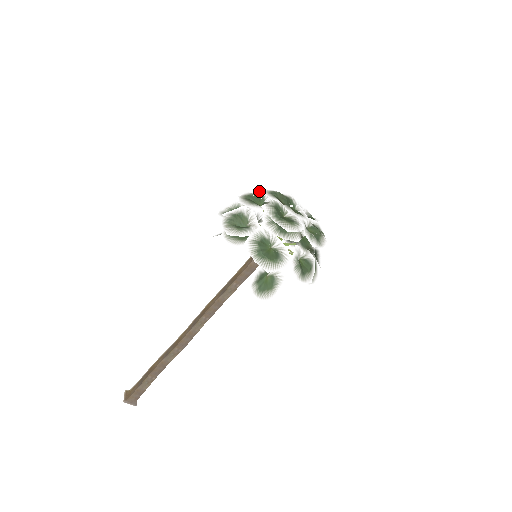
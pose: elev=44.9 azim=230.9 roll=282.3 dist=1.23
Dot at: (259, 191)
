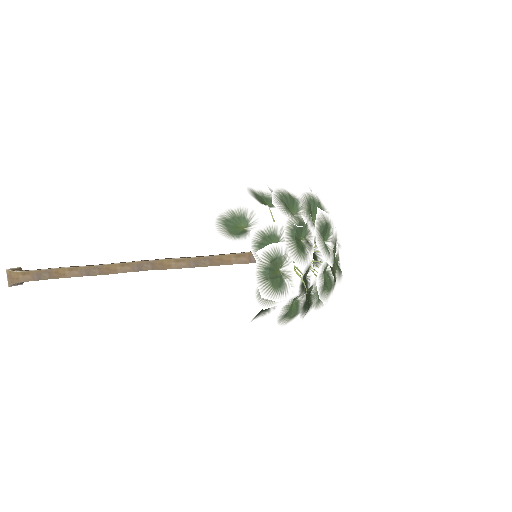
Dot at: (302, 205)
